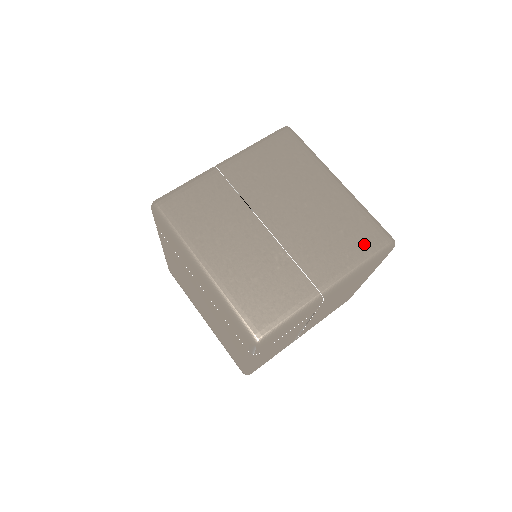
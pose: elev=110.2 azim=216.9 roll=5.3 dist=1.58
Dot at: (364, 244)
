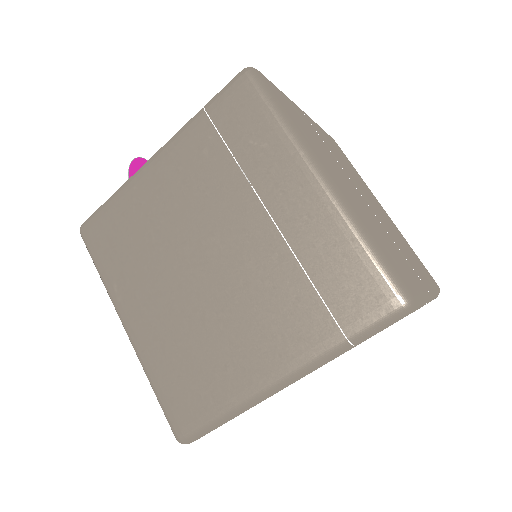
Dot at: (427, 274)
